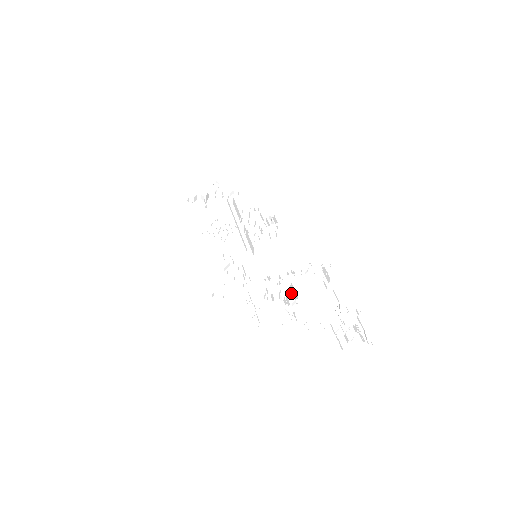
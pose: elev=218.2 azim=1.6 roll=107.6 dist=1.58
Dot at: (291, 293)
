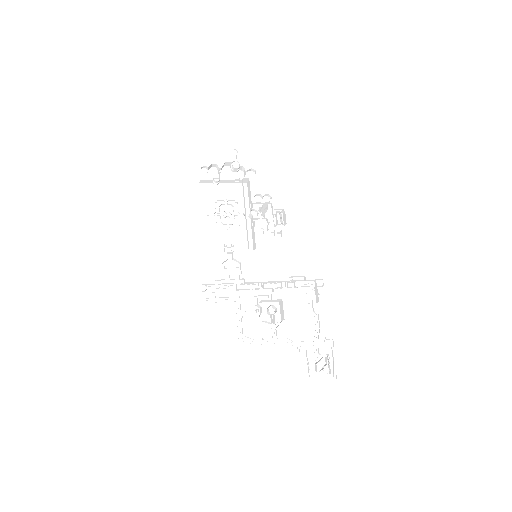
Dot at: (279, 307)
